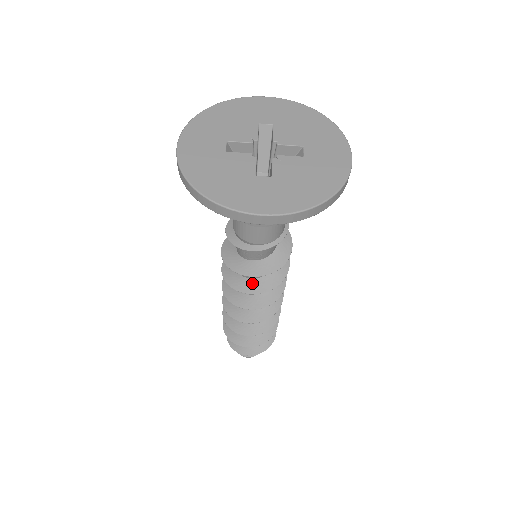
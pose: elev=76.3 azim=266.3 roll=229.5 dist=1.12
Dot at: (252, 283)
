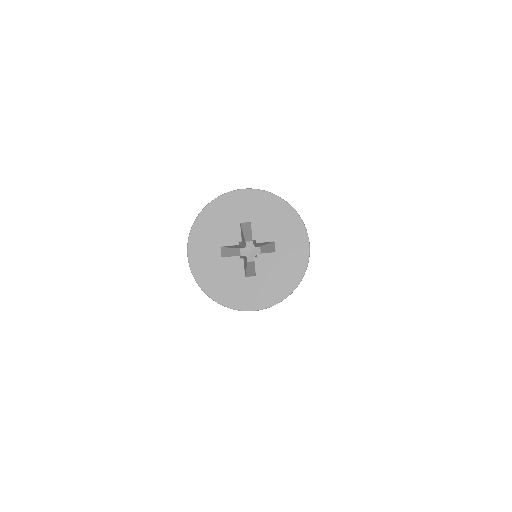
Dot at: occluded
